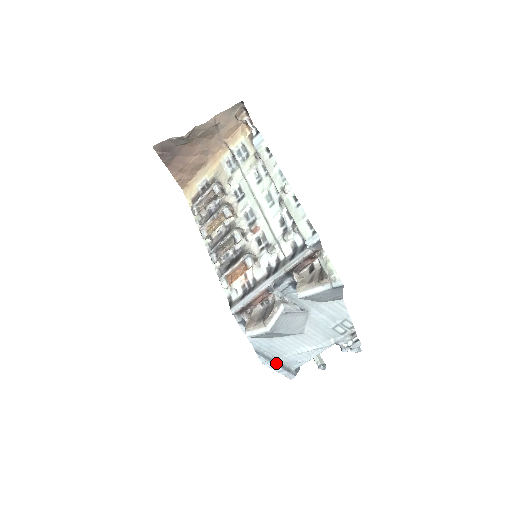
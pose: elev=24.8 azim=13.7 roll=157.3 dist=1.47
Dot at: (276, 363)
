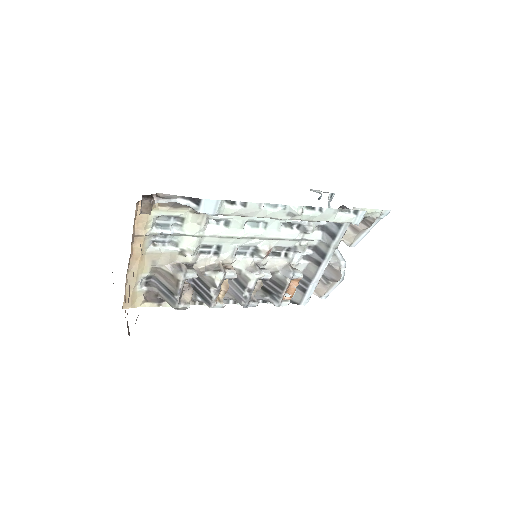
Dot at: occluded
